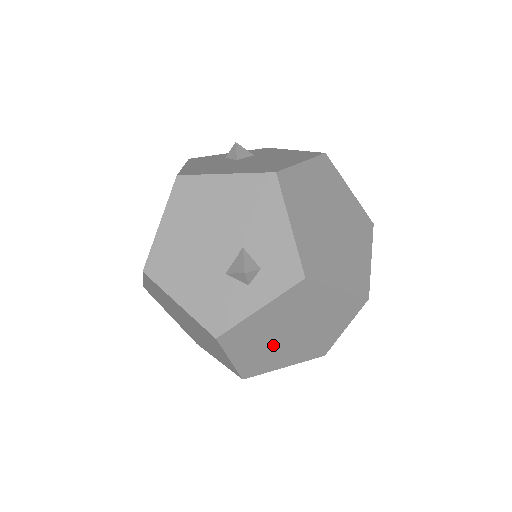
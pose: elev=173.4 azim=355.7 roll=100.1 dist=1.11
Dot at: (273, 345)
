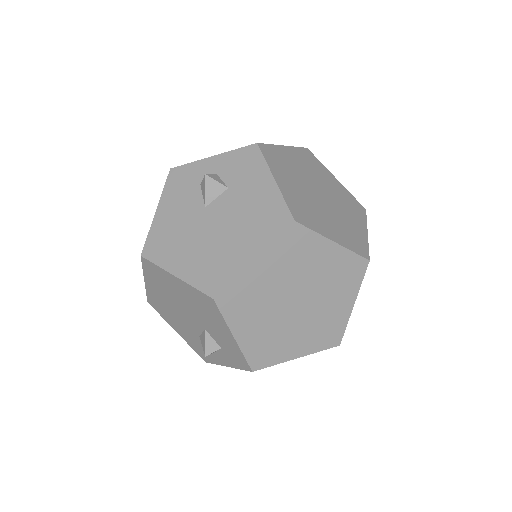
Dot at: occluded
